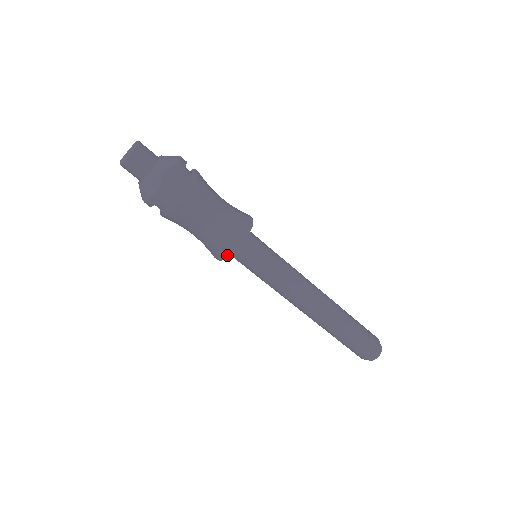
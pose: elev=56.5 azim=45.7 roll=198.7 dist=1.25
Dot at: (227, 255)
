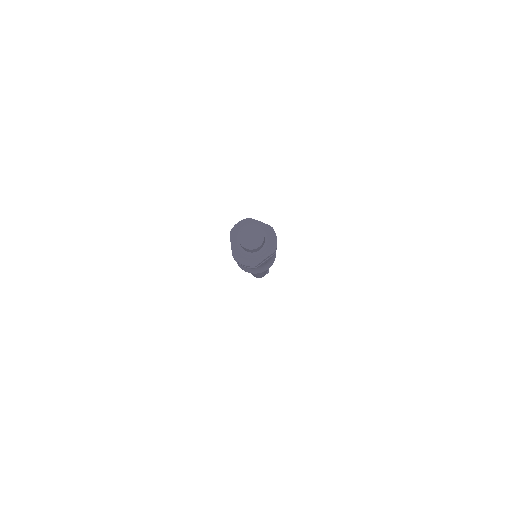
Dot at: occluded
